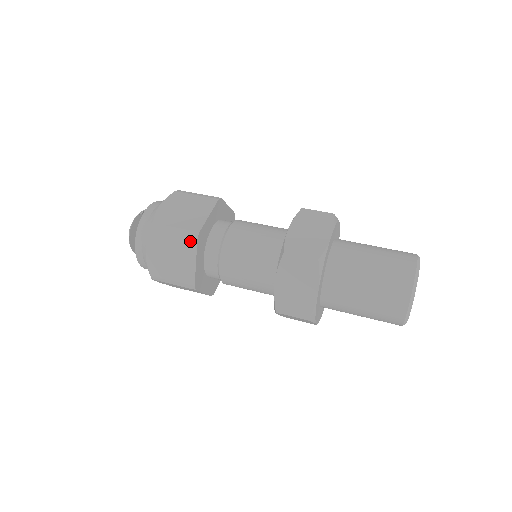
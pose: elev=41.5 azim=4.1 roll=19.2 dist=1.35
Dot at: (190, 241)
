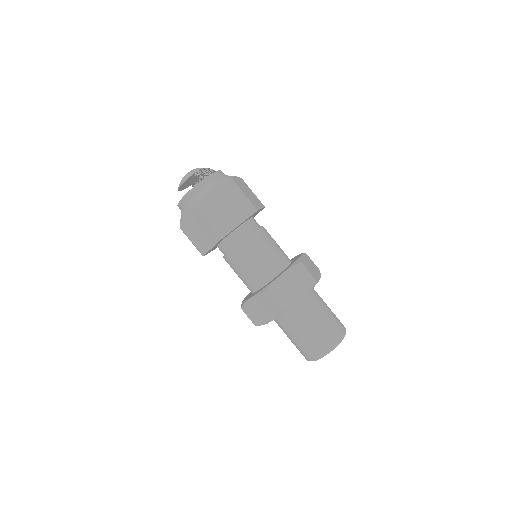
Dot at: (216, 236)
